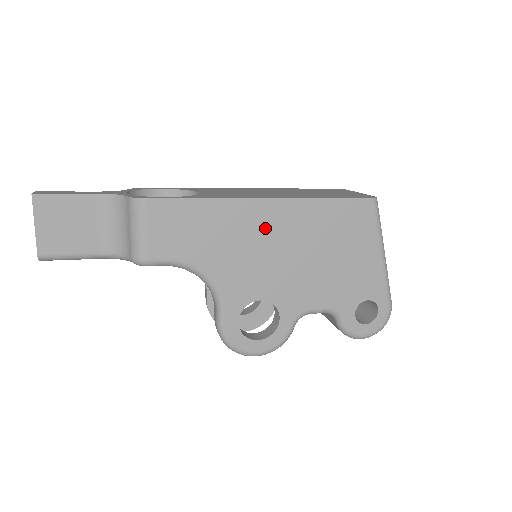
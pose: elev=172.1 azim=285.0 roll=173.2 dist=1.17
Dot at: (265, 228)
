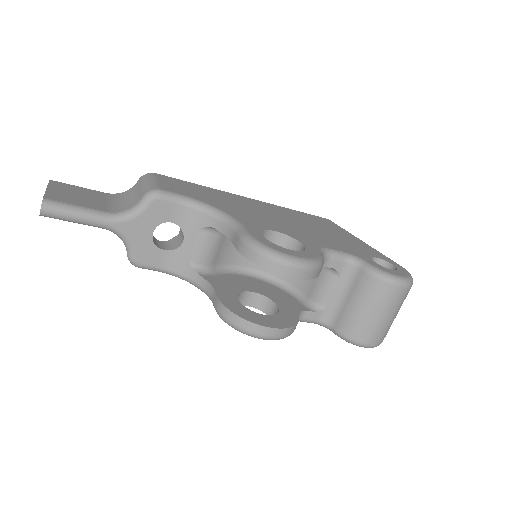
Dot at: (256, 206)
